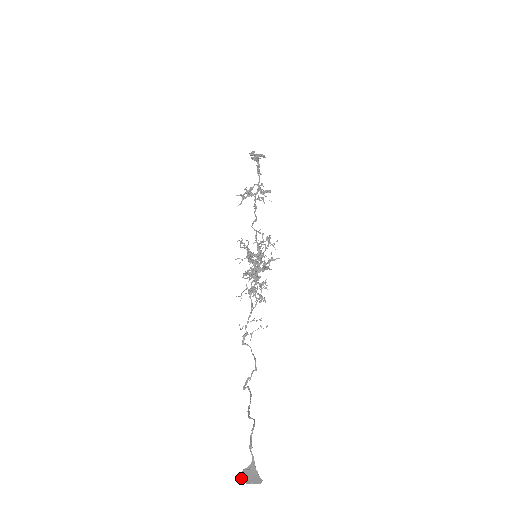
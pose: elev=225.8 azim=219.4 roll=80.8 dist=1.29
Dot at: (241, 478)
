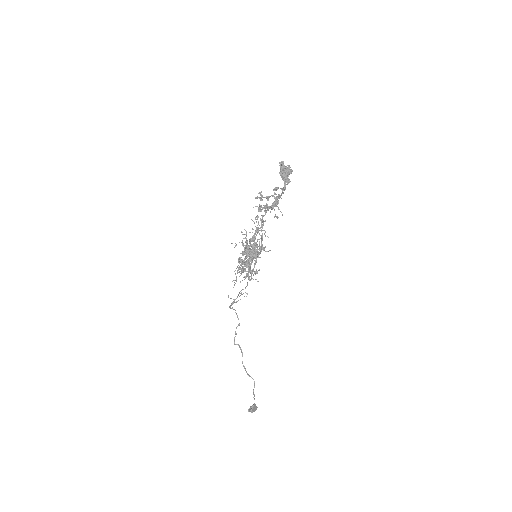
Dot at: (249, 411)
